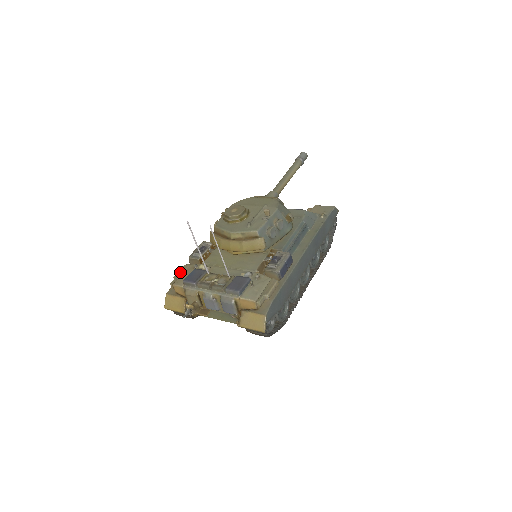
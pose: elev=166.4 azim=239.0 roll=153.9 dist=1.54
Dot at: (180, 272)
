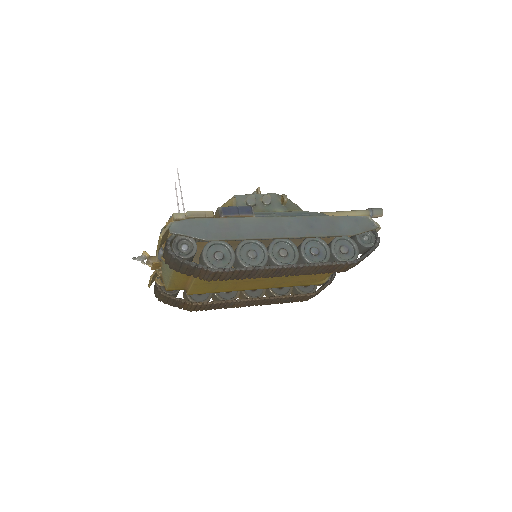
Dot at: occluded
